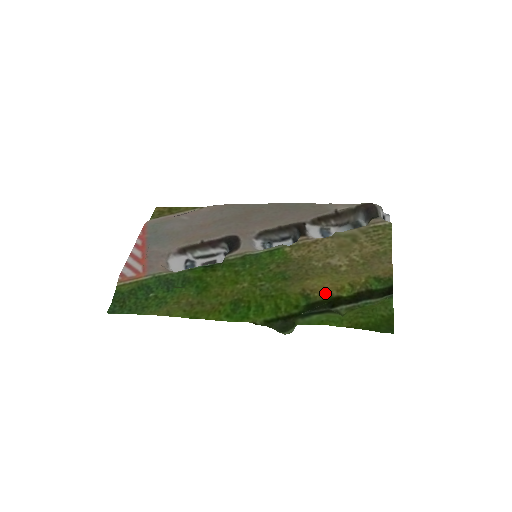
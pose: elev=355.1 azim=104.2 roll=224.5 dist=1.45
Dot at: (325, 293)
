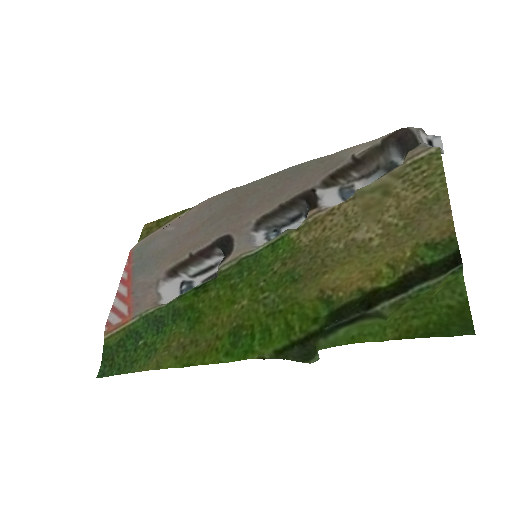
Dot at: (353, 289)
